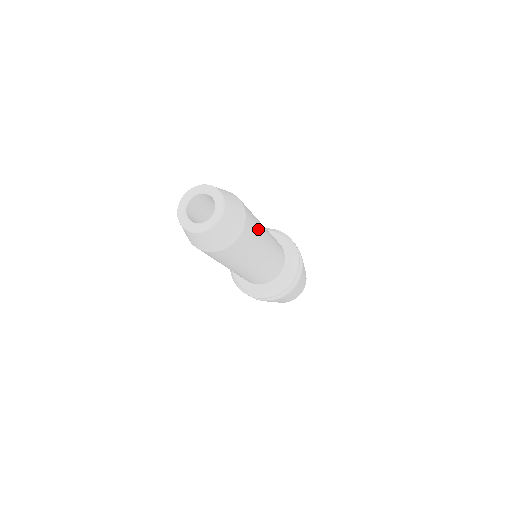
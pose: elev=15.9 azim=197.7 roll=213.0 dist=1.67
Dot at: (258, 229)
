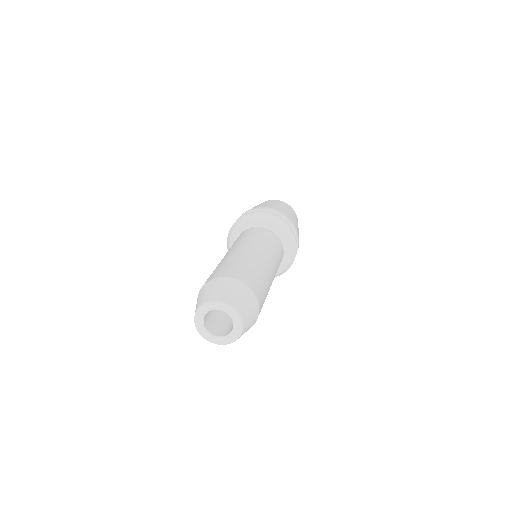
Dot at: (266, 286)
